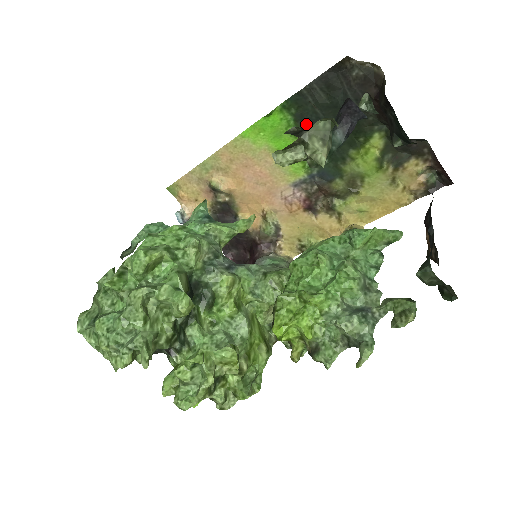
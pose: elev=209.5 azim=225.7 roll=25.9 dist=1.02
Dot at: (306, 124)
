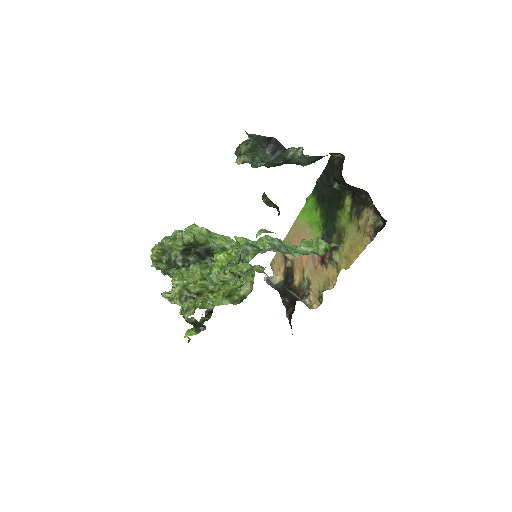
Dot at: (321, 201)
